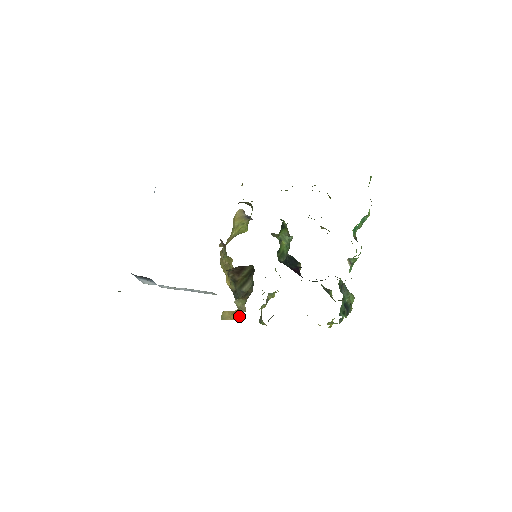
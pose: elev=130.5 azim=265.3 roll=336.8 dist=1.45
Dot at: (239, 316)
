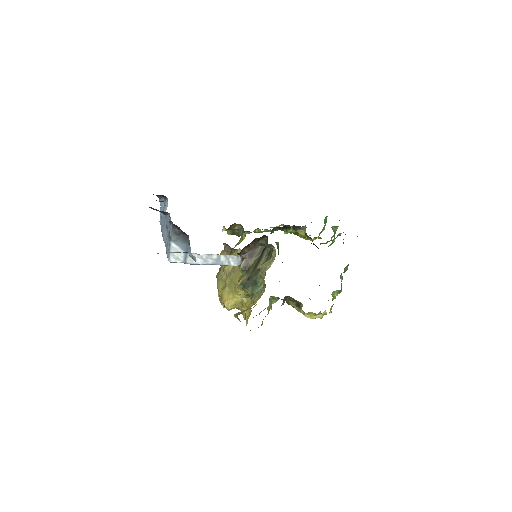
Dot at: (257, 299)
